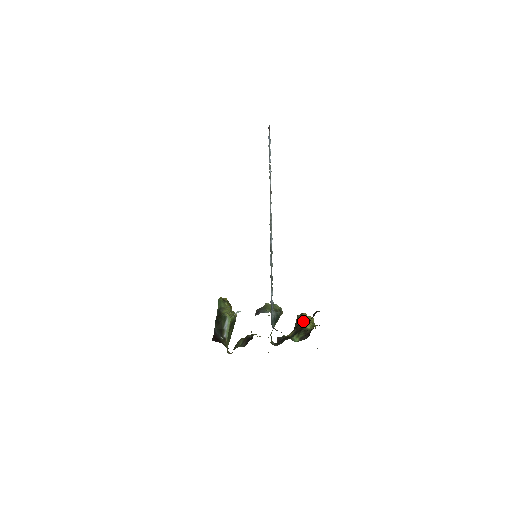
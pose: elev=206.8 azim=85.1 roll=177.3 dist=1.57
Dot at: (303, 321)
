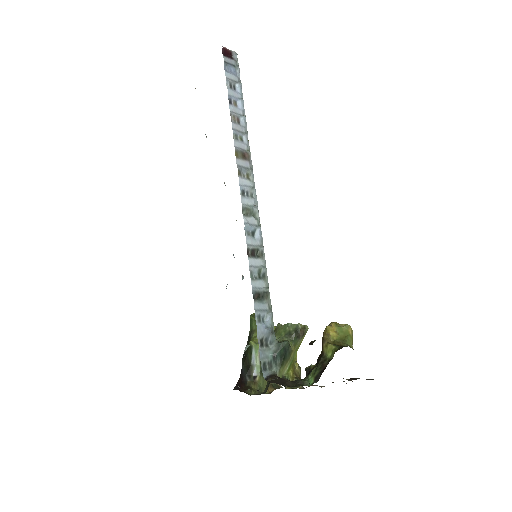
Dot at: (322, 344)
